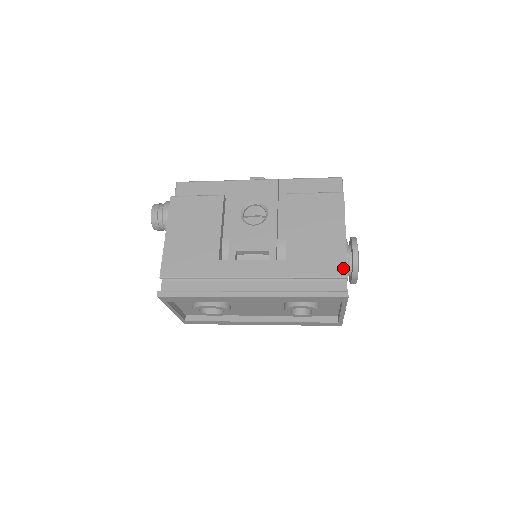
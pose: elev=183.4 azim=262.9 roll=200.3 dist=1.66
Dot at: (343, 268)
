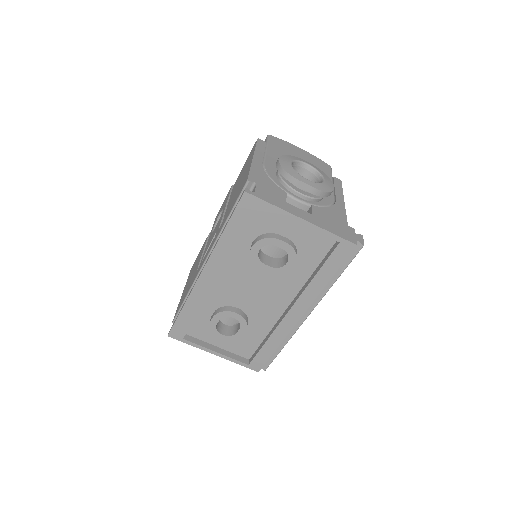
Dot at: (246, 179)
